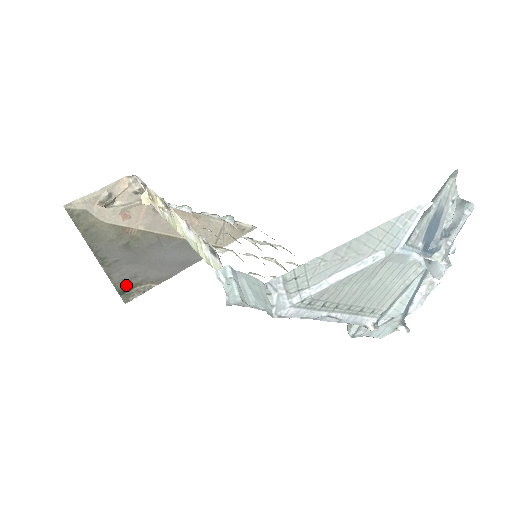
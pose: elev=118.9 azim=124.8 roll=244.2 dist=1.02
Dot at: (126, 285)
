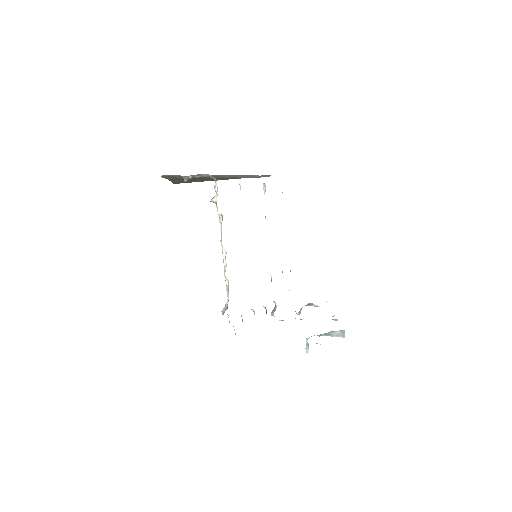
Dot at: (180, 182)
